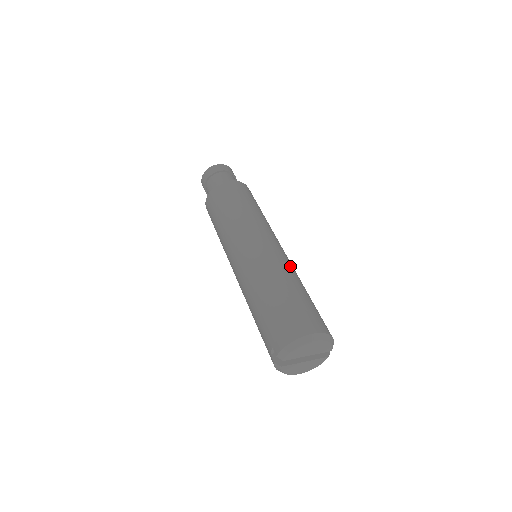
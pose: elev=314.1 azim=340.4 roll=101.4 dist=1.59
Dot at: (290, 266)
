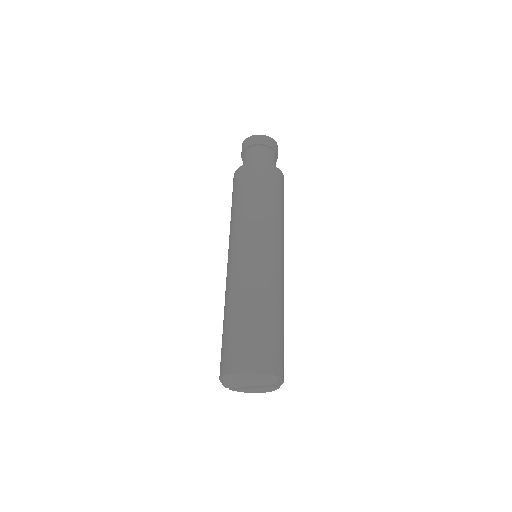
Dot at: (259, 282)
